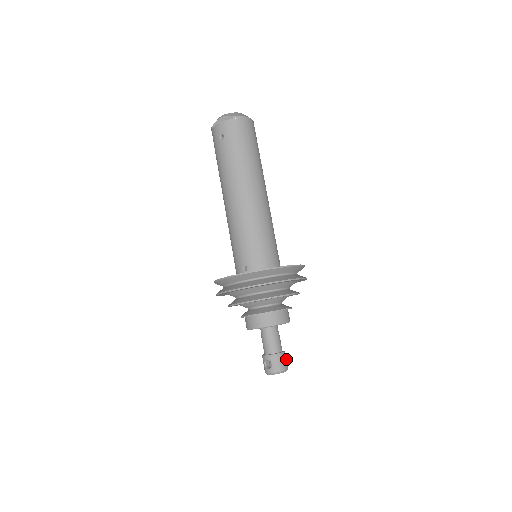
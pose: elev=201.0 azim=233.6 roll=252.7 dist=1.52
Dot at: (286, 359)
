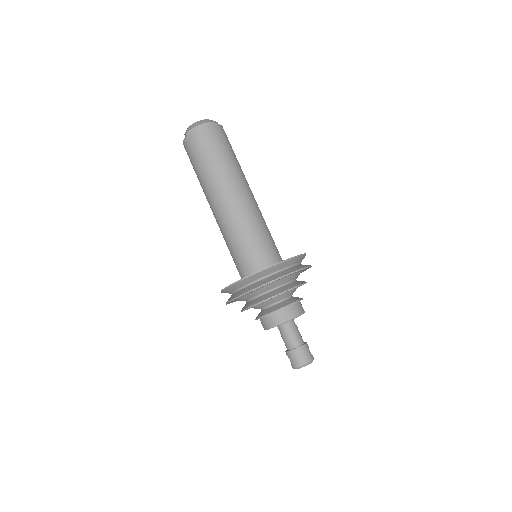
Dot at: (305, 353)
